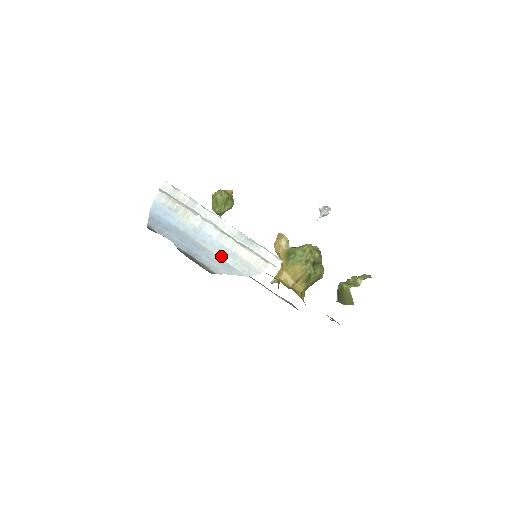
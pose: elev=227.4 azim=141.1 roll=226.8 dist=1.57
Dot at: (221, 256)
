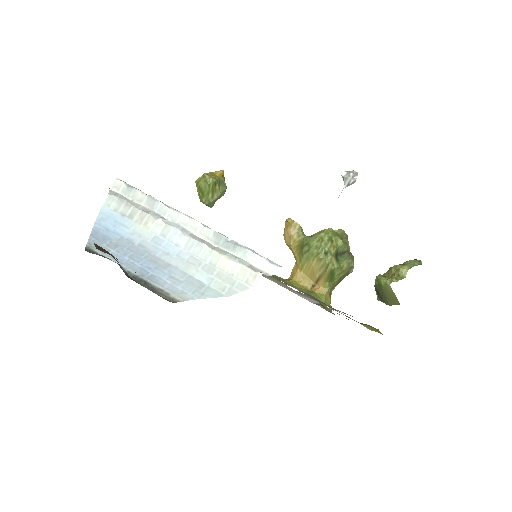
Dot at: (191, 272)
